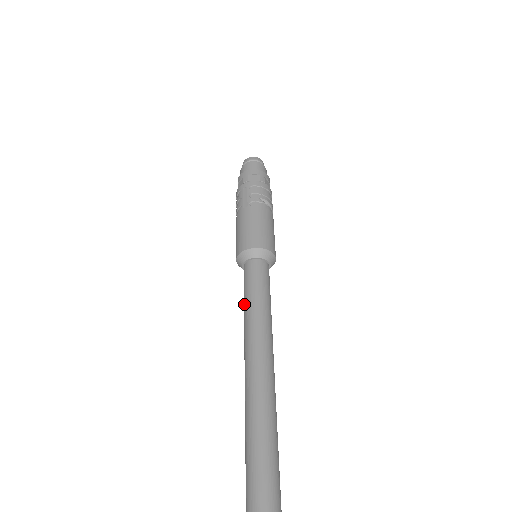
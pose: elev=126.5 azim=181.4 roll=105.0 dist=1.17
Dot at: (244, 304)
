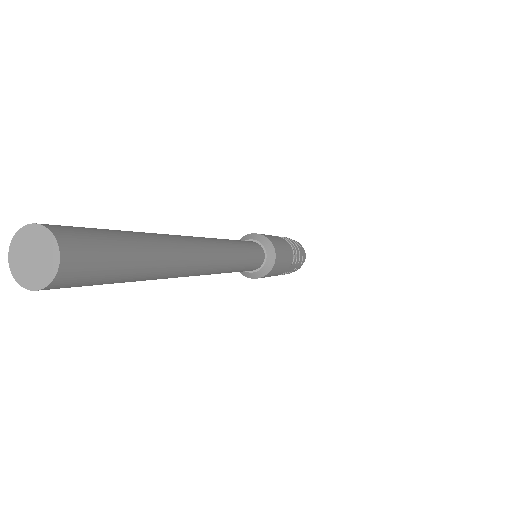
Dot at: occluded
